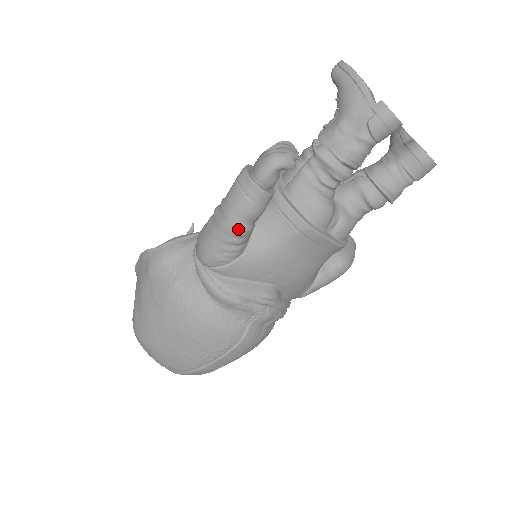
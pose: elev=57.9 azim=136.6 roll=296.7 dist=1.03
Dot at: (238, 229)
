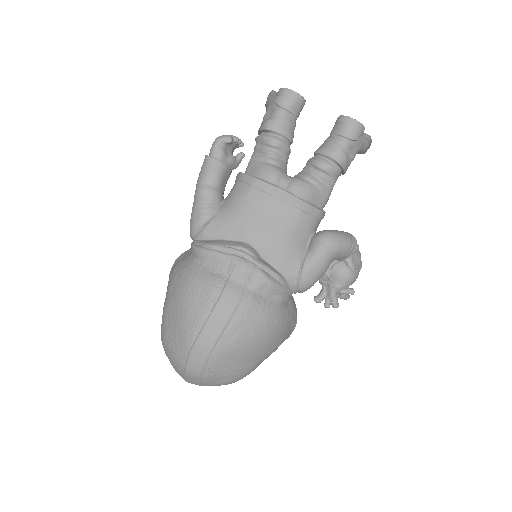
Dot at: (202, 189)
